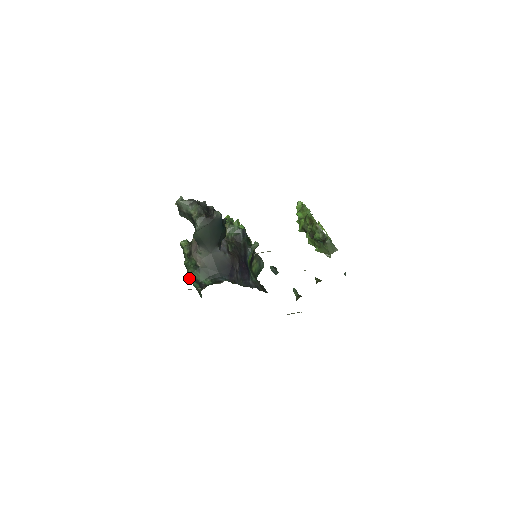
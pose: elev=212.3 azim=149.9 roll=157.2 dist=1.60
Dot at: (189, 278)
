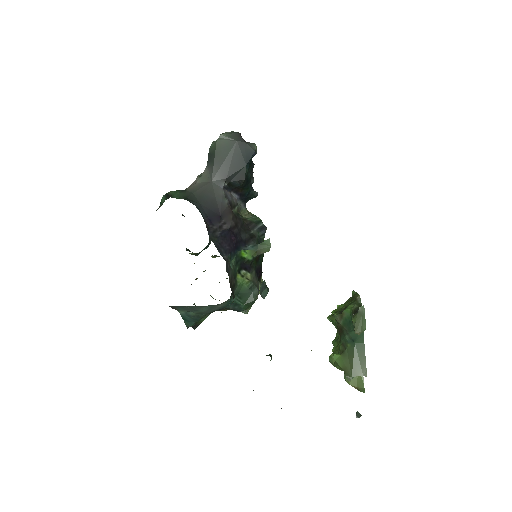
Dot at: (164, 195)
